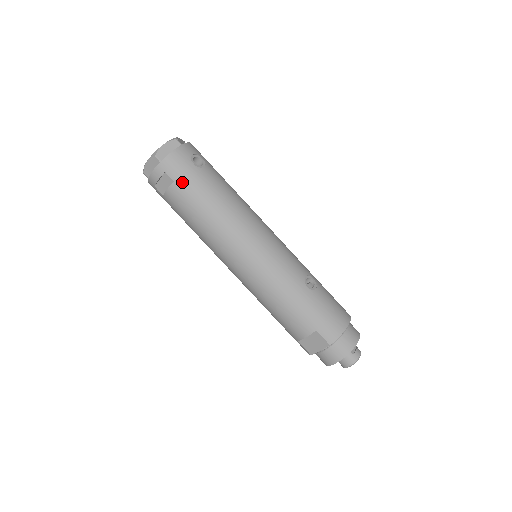
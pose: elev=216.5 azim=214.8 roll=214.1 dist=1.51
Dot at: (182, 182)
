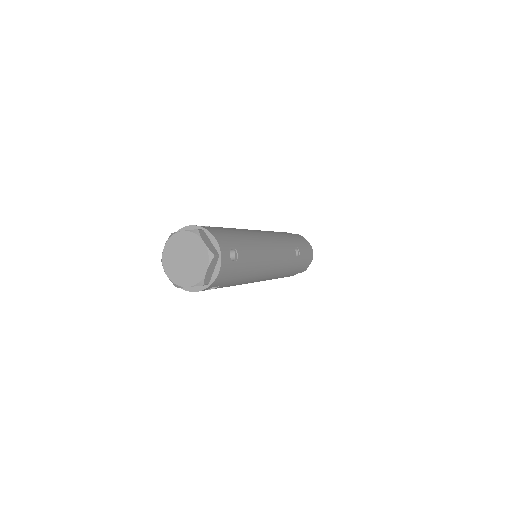
Dot at: (227, 283)
